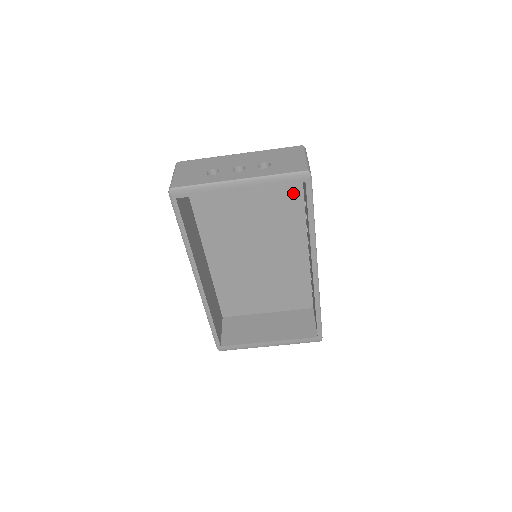
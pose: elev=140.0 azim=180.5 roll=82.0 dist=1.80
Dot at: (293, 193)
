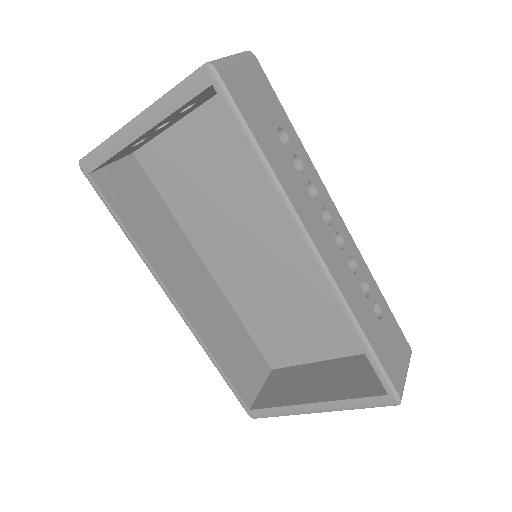
Dot at: occluded
